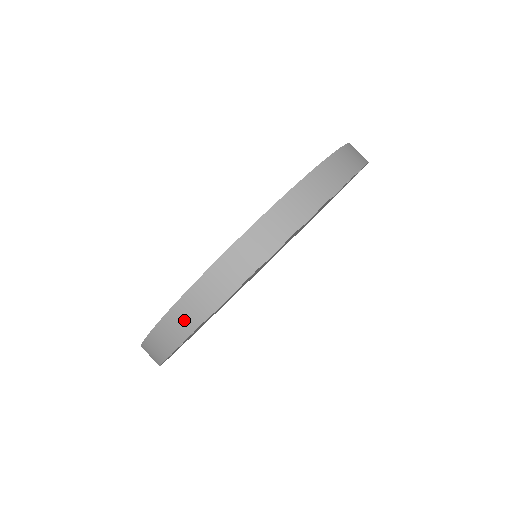
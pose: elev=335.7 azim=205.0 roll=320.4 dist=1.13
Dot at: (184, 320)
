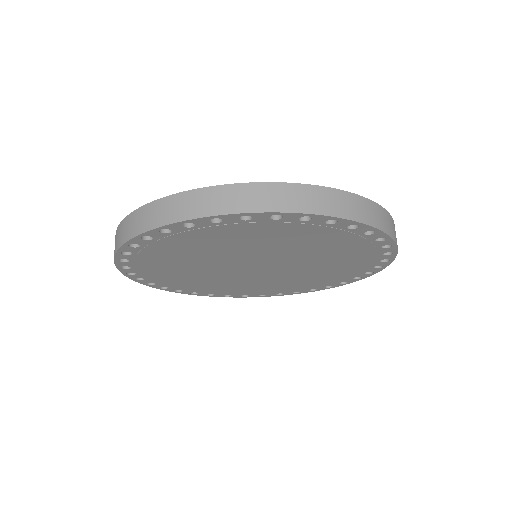
Dot at: occluded
